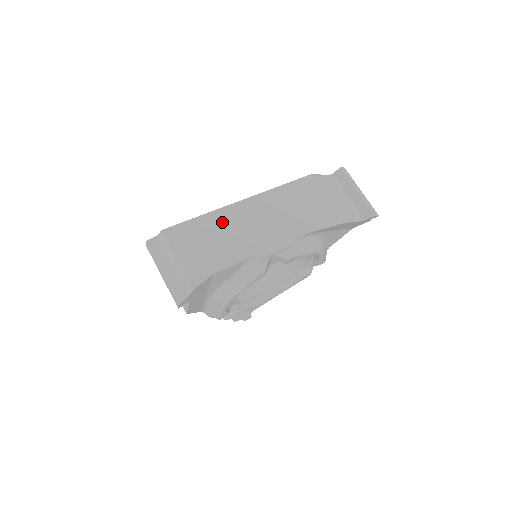
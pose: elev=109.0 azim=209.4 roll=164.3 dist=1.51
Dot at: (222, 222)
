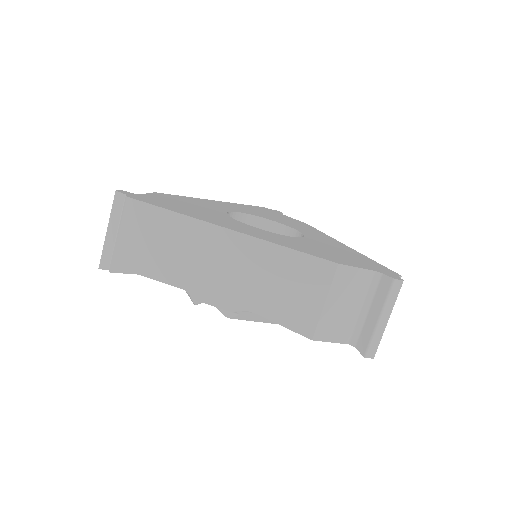
Dot at: (188, 235)
